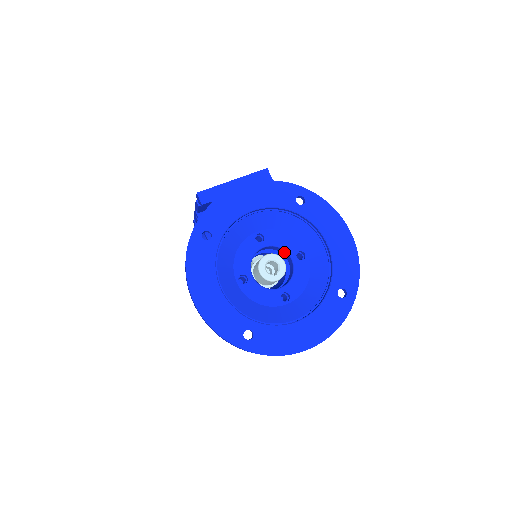
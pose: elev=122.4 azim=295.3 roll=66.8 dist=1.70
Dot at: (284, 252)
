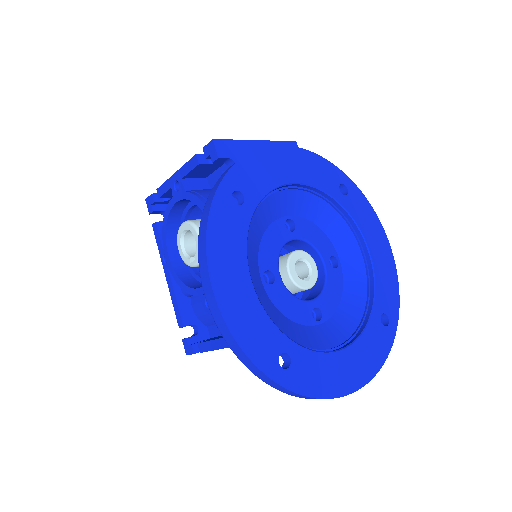
Dot at: (313, 253)
